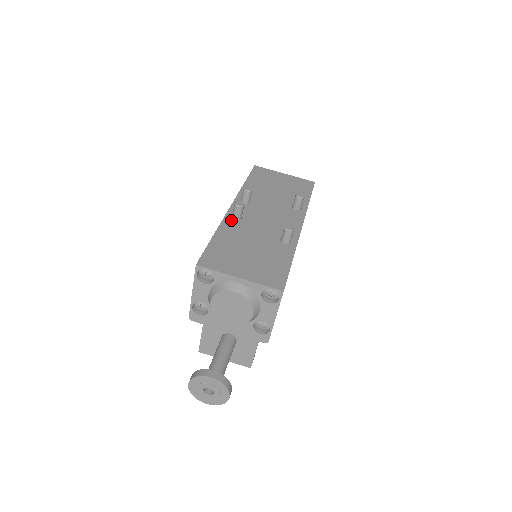
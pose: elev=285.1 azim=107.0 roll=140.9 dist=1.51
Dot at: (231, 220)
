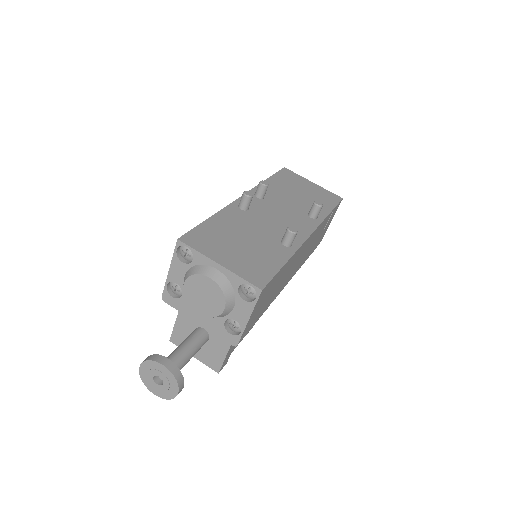
Dot at: (235, 209)
